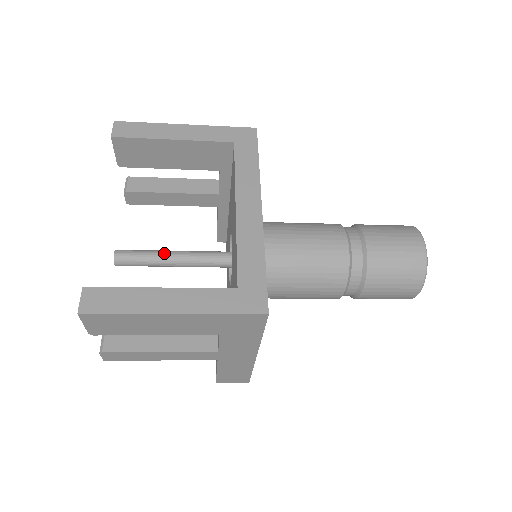
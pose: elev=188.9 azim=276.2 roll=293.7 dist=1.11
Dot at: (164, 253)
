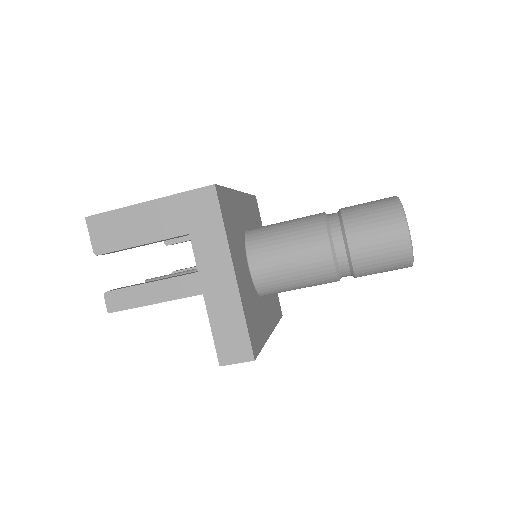
Dot at: (183, 271)
